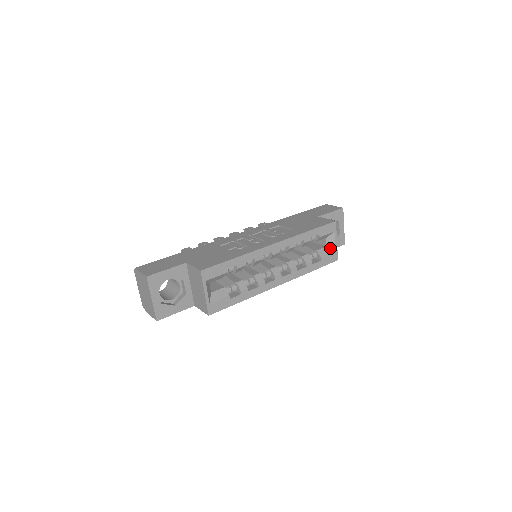
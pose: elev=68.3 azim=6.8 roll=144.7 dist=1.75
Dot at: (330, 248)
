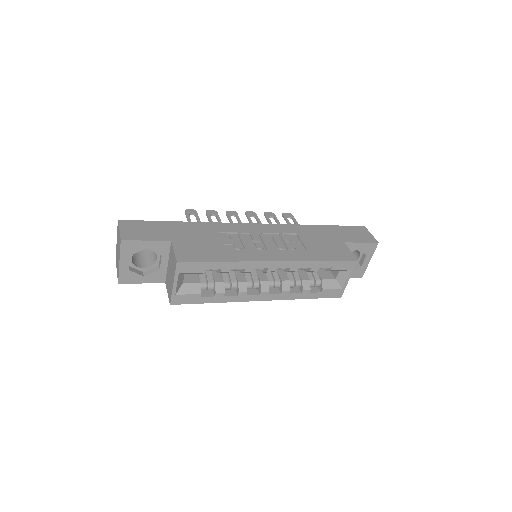
Dot at: (339, 283)
